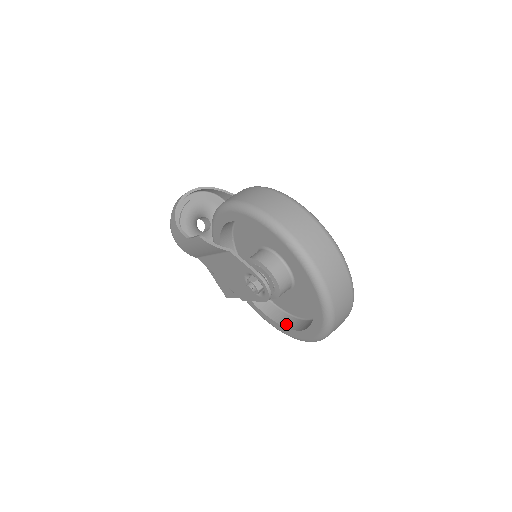
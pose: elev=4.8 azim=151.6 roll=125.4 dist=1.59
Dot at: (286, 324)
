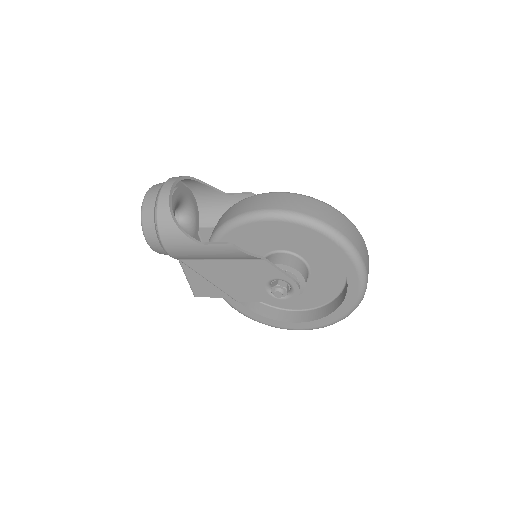
Dot at: (275, 317)
